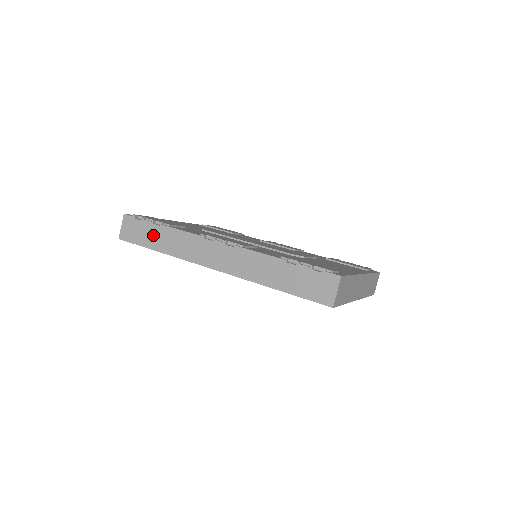
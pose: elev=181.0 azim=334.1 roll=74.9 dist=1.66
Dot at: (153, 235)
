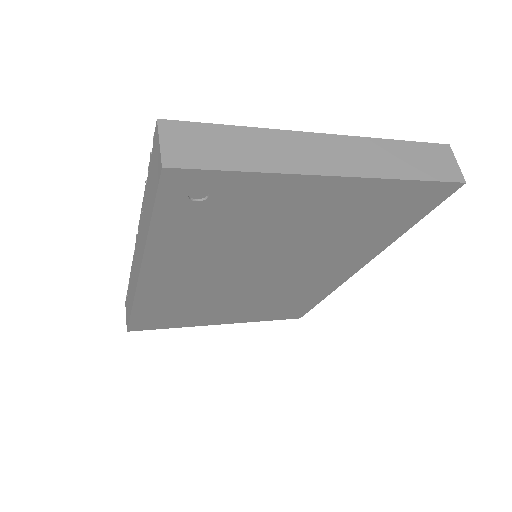
Dot at: (129, 299)
